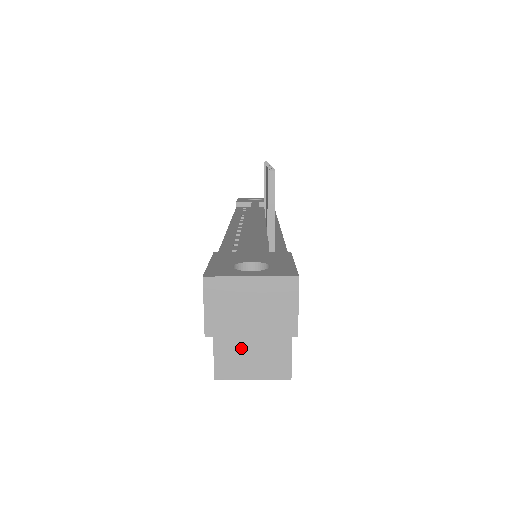
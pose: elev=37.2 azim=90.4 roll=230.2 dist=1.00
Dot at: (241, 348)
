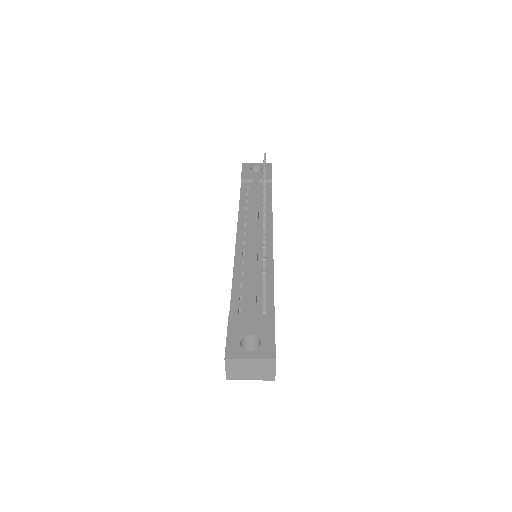
Dot at: occluded
